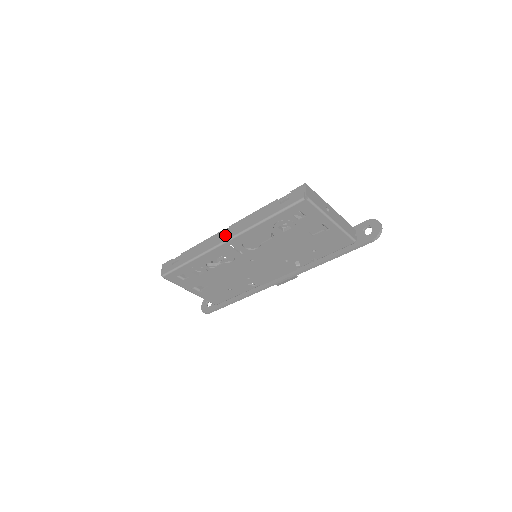
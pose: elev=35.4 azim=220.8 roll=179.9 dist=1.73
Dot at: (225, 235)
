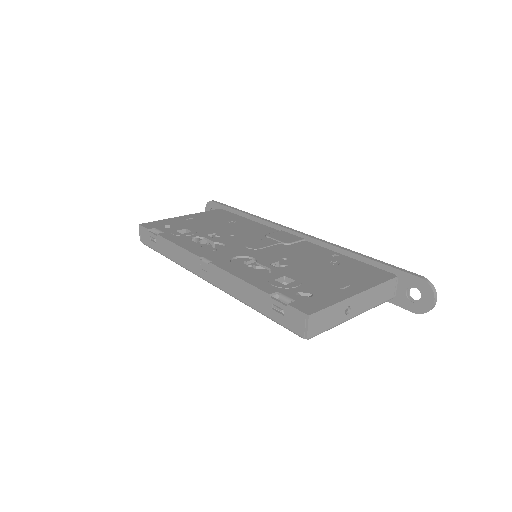
Dot at: (205, 272)
